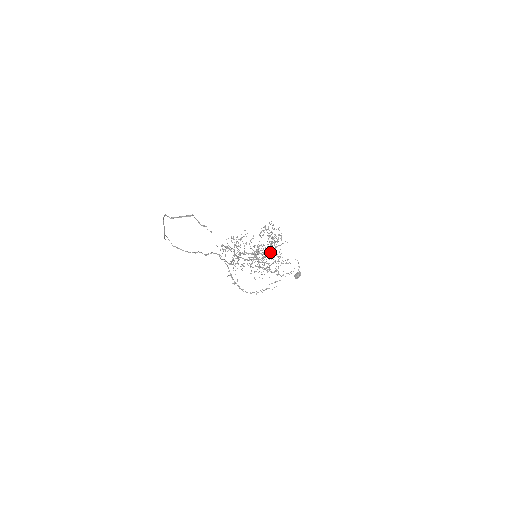
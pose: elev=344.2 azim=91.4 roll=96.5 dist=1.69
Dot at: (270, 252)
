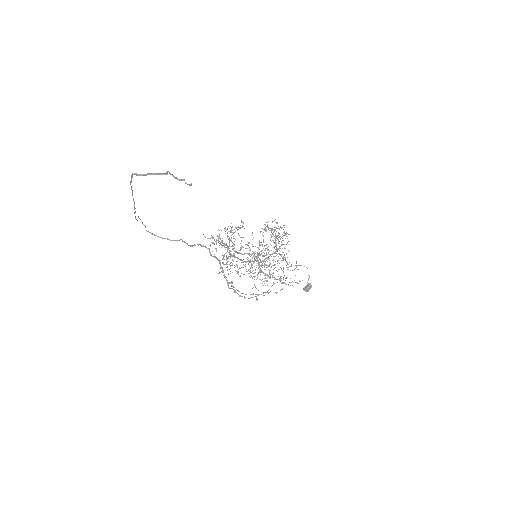
Dot at: occluded
